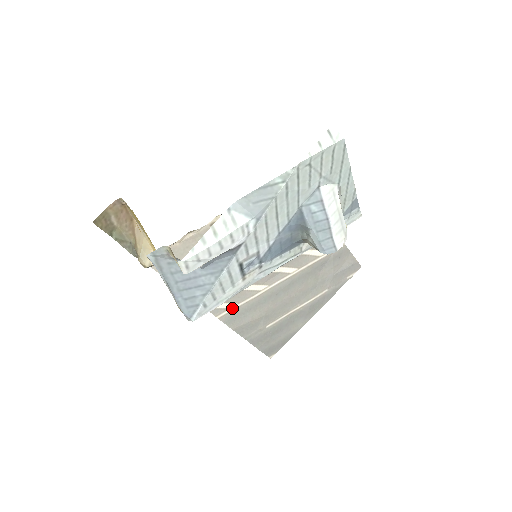
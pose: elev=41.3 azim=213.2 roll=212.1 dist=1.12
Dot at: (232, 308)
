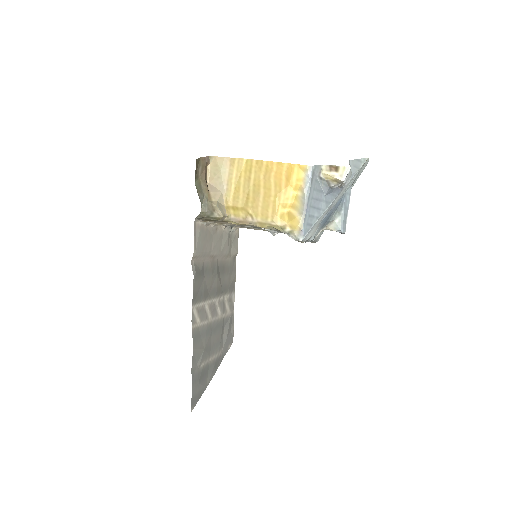
Dot at: (198, 324)
